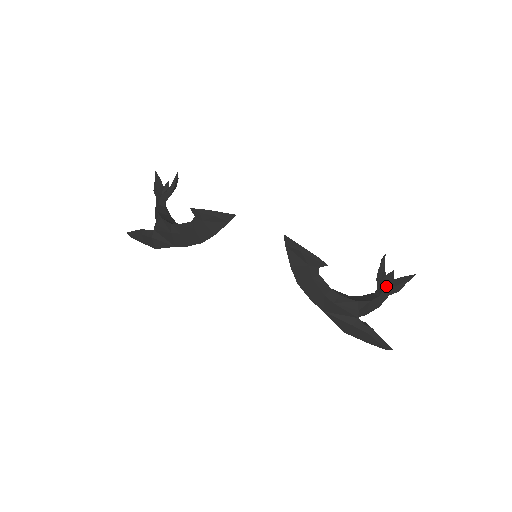
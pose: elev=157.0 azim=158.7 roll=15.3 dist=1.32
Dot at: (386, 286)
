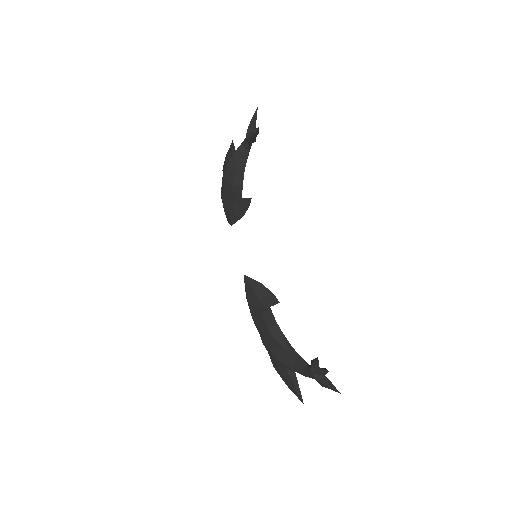
Dot at: (312, 374)
